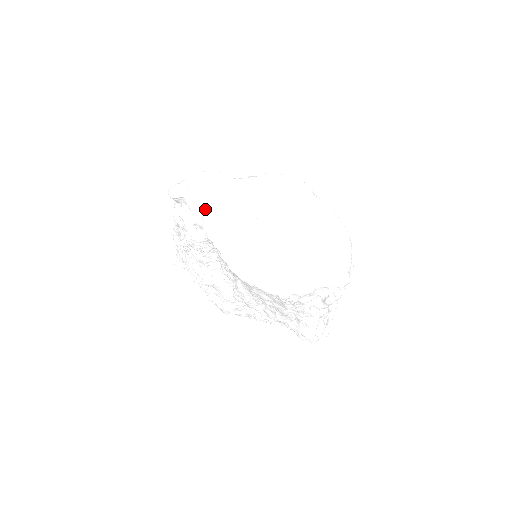
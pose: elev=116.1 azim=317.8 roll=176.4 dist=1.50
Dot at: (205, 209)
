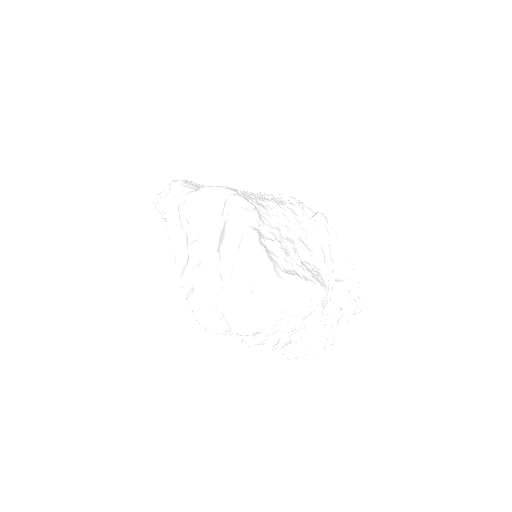
Dot at: (166, 225)
